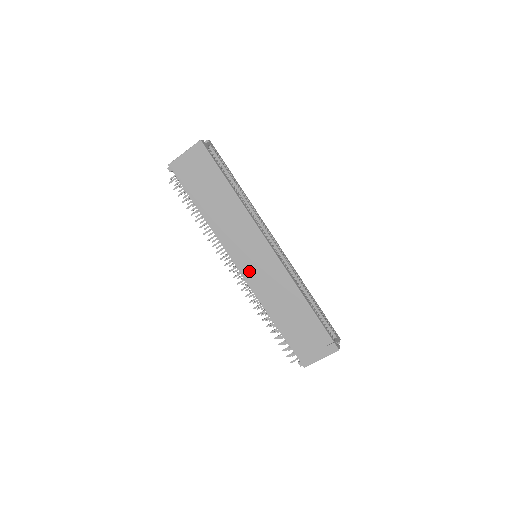
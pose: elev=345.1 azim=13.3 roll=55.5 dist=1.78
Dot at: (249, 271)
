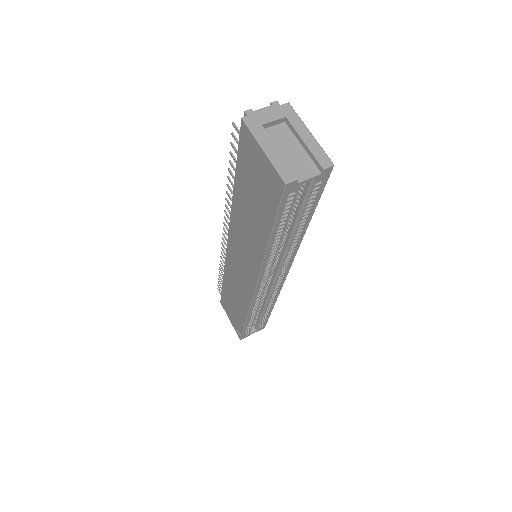
Dot at: (232, 256)
